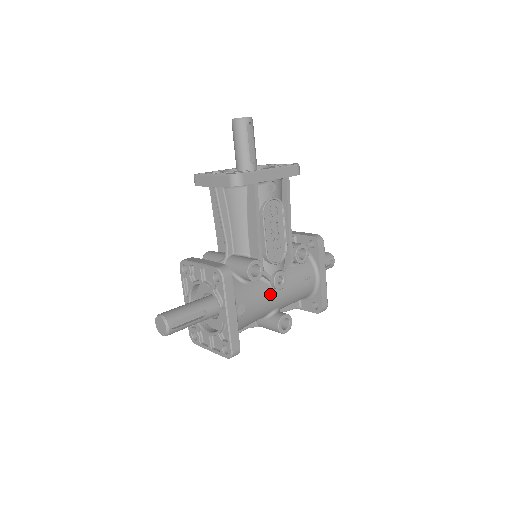
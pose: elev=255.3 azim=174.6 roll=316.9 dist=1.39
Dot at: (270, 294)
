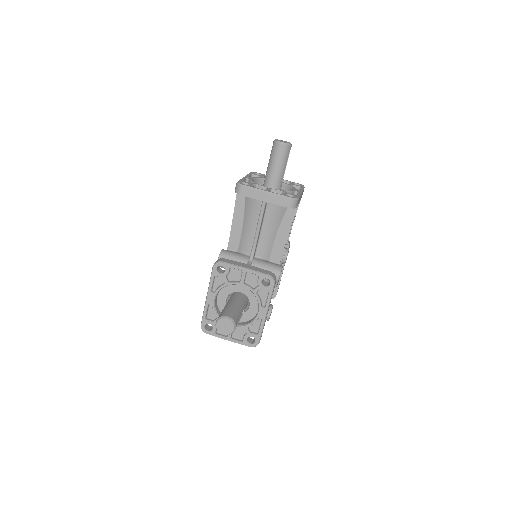
Dot at: occluded
